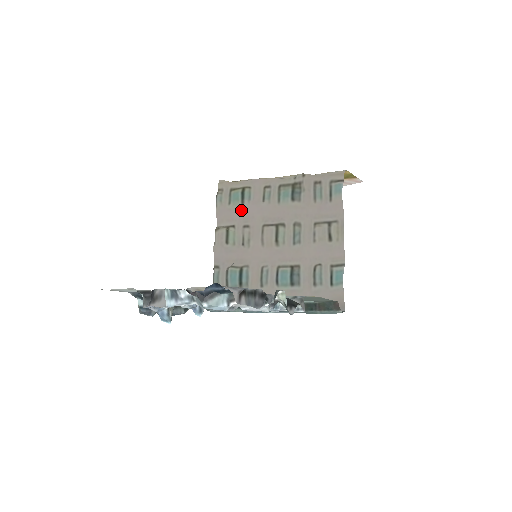
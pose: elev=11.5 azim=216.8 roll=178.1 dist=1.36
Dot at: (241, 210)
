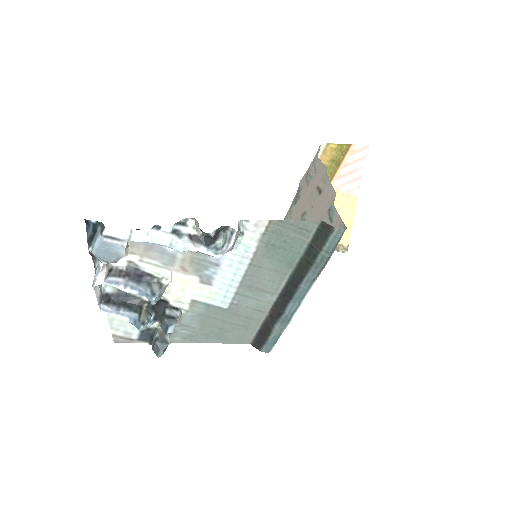
Dot at: occluded
